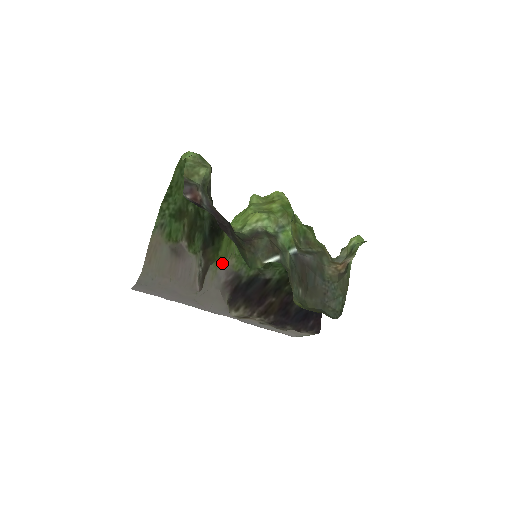
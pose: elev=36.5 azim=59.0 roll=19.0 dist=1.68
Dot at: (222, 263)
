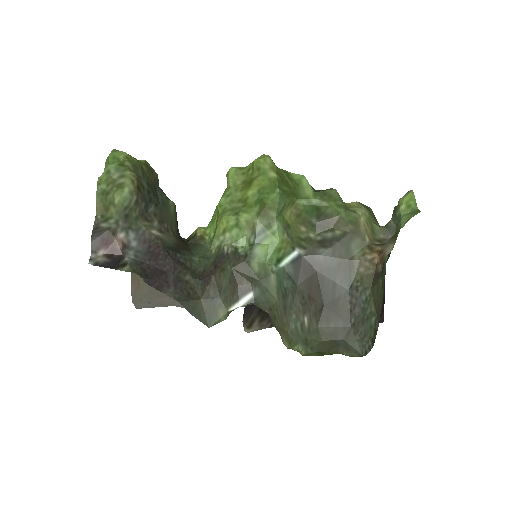
Dot at: occluded
